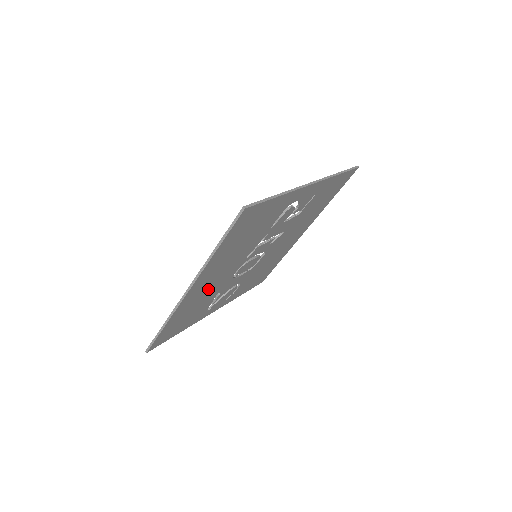
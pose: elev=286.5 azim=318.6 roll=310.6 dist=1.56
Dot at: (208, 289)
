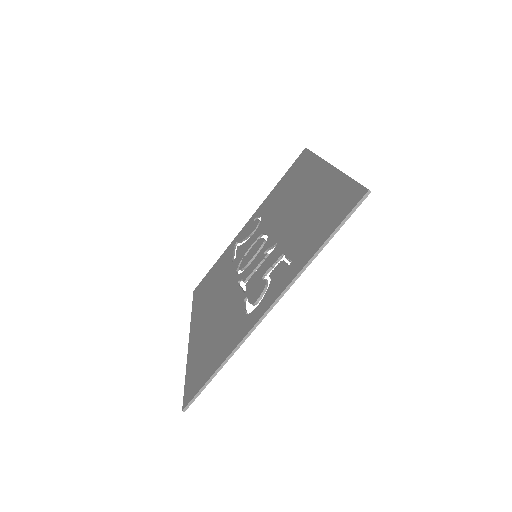
Dot at: occluded
